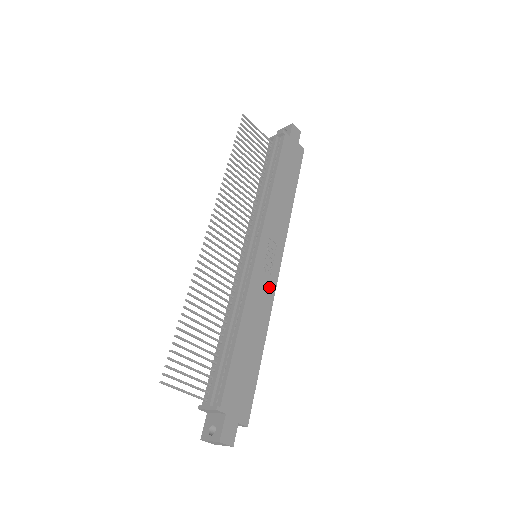
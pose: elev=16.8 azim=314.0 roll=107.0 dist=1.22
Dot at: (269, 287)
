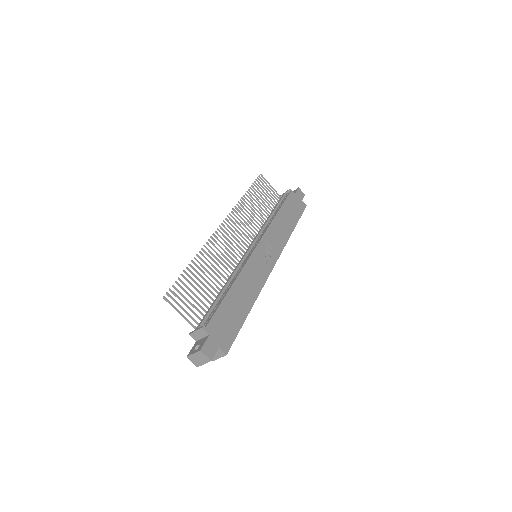
Dot at: (262, 274)
